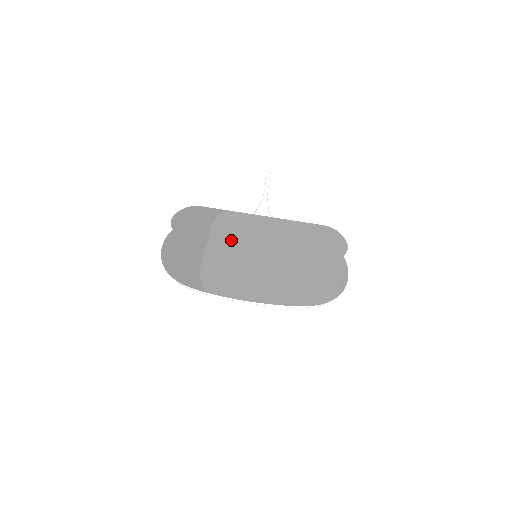
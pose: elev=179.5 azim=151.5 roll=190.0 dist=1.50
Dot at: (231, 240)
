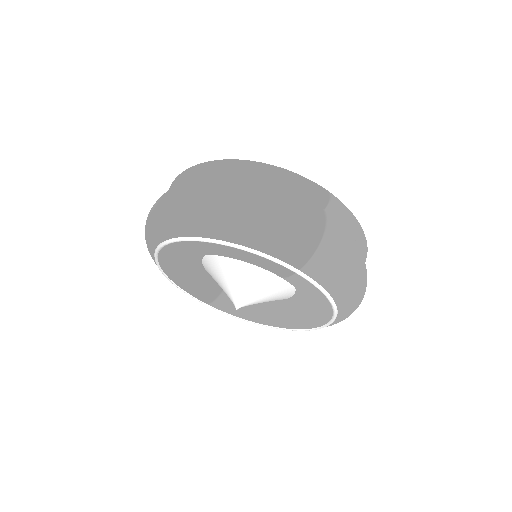
Dot at: (346, 221)
